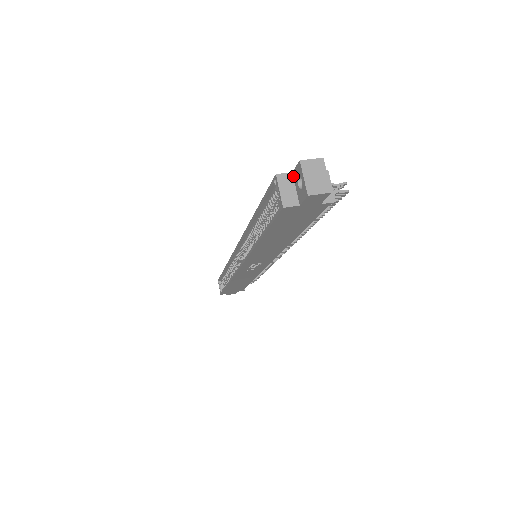
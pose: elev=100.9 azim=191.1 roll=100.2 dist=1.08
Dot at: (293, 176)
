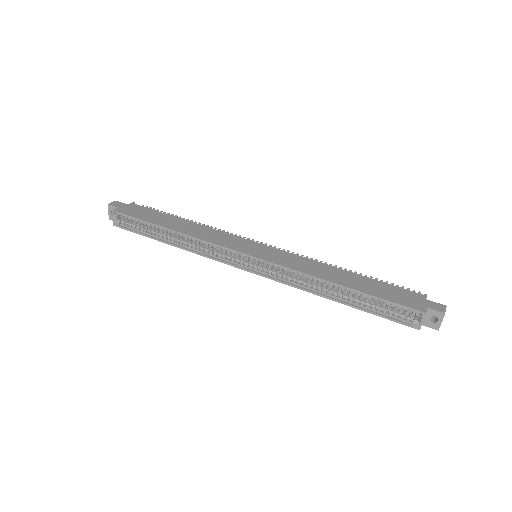
Dot at: (427, 310)
